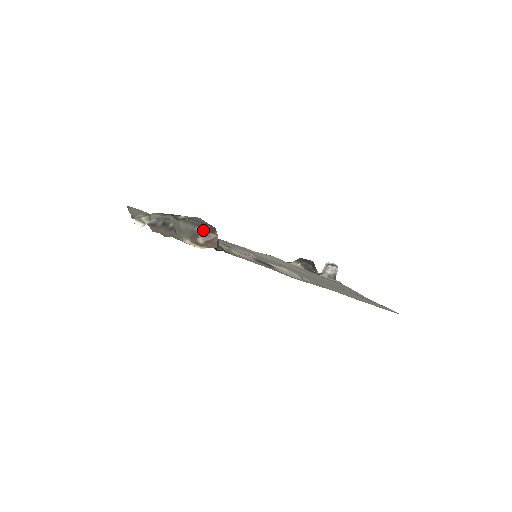
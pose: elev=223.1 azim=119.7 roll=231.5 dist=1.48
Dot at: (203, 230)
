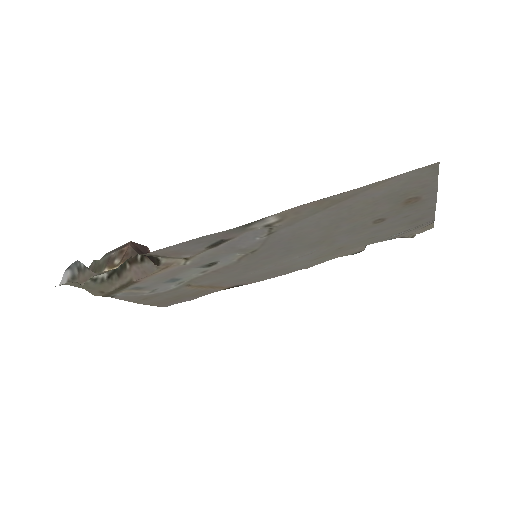
Dot at: (117, 251)
